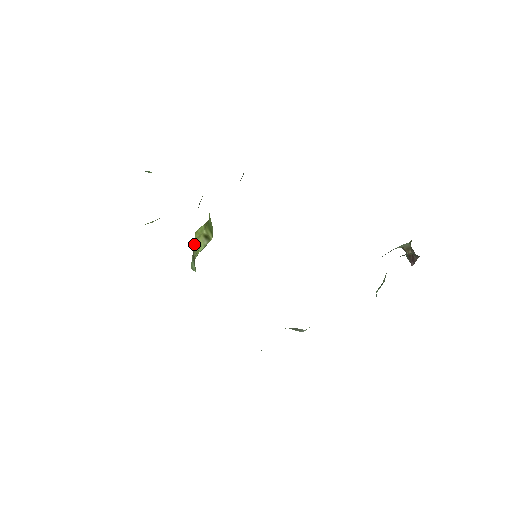
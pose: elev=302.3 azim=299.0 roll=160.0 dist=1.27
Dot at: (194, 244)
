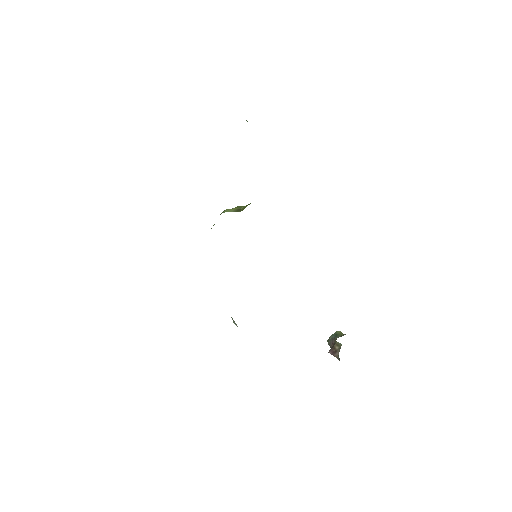
Dot at: occluded
